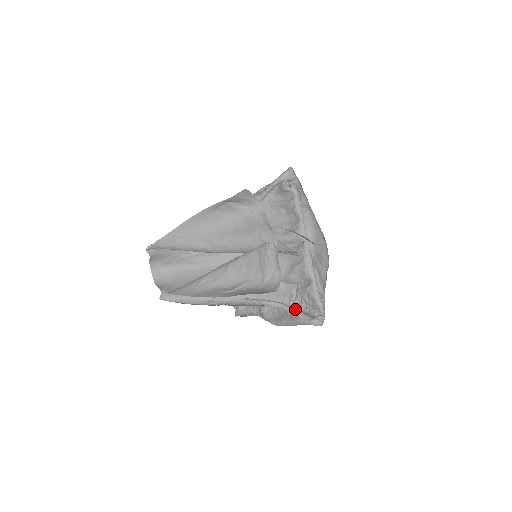
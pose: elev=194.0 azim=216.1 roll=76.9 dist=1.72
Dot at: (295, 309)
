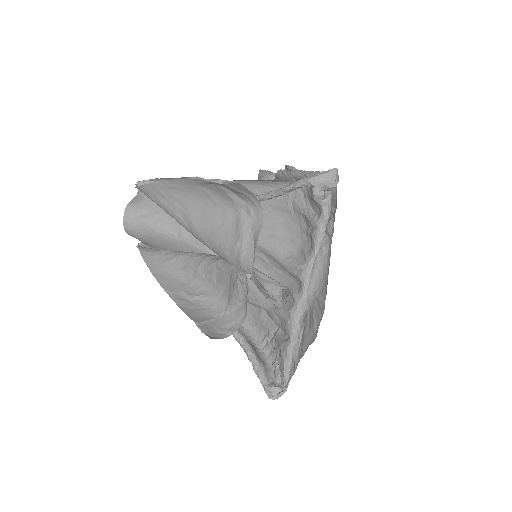
Dot at: (255, 360)
